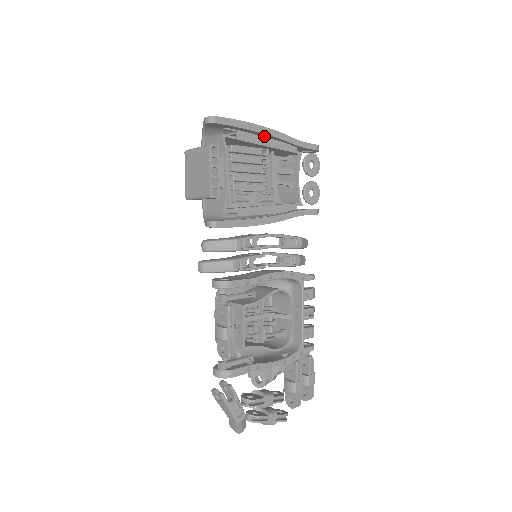
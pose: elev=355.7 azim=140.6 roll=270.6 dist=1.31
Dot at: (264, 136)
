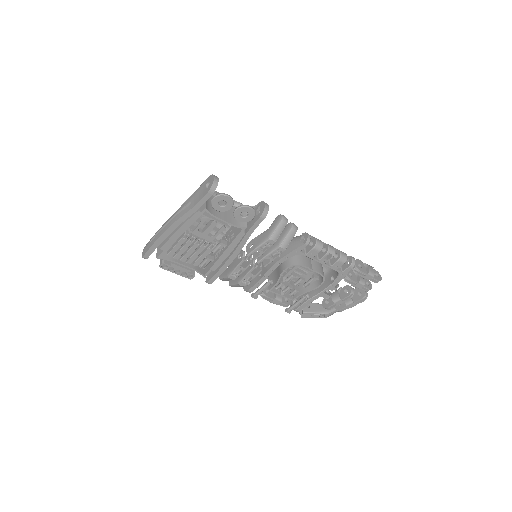
Dot at: occluded
